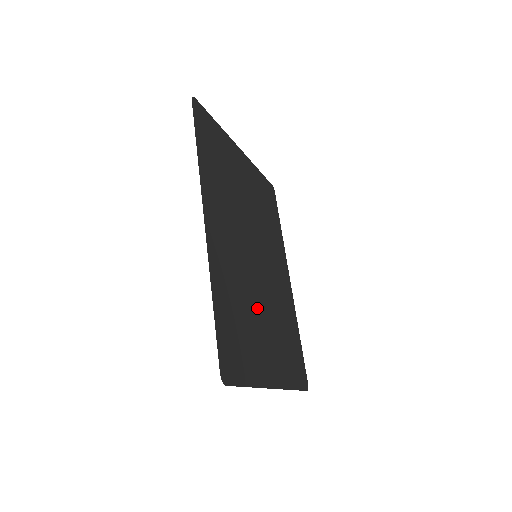
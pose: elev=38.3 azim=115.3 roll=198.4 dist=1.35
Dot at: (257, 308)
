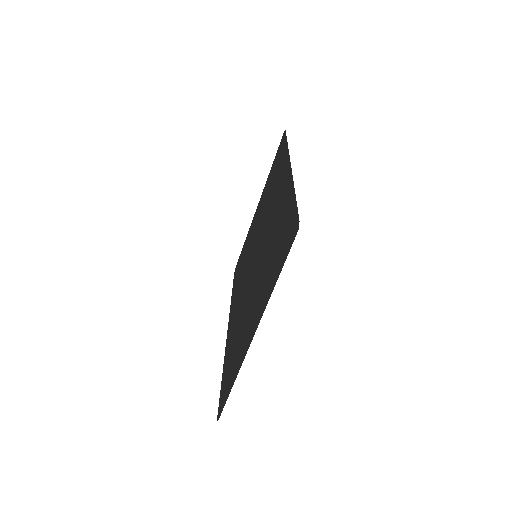
Dot at: (260, 273)
